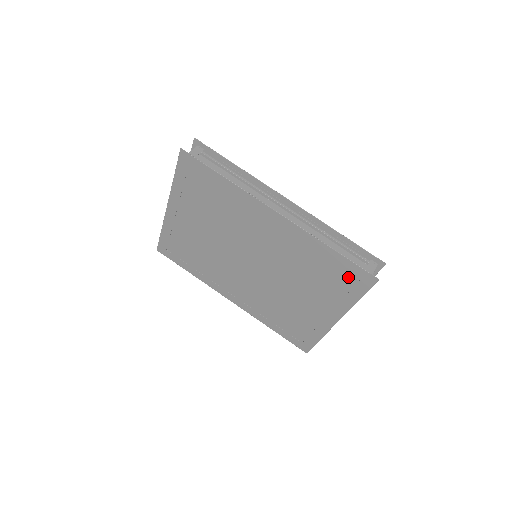
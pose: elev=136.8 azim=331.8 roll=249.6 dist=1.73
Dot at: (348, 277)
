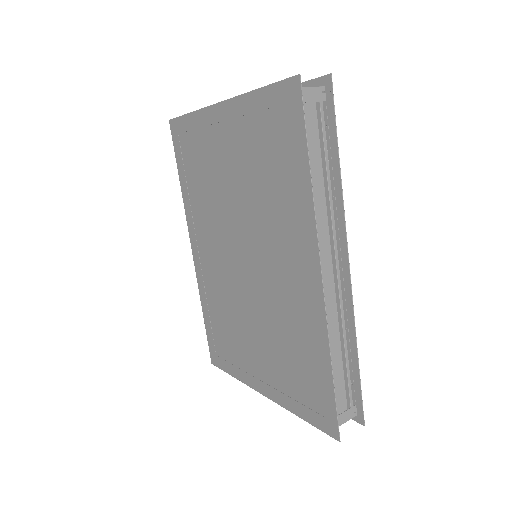
Dot at: (315, 399)
